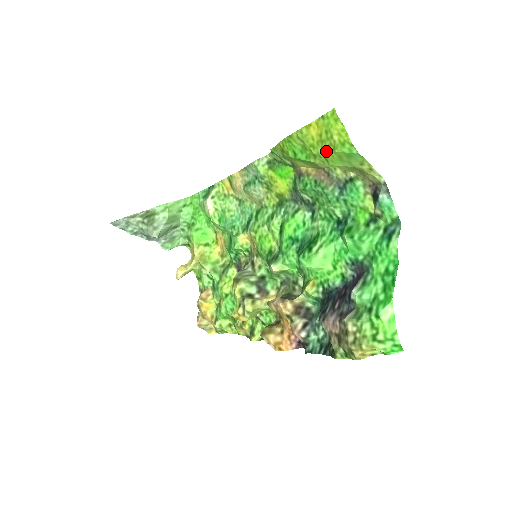
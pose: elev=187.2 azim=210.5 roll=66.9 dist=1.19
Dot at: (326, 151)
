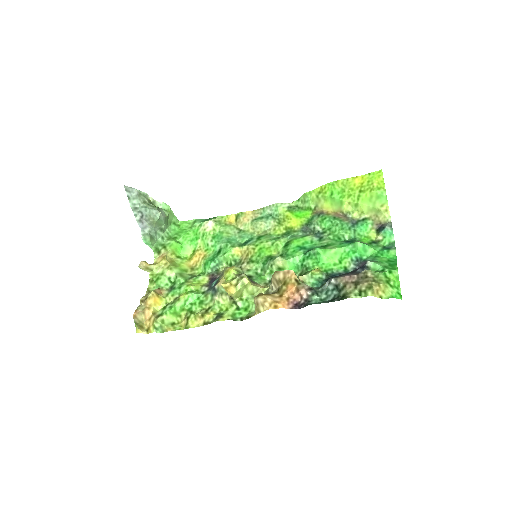
Dot at: (363, 192)
